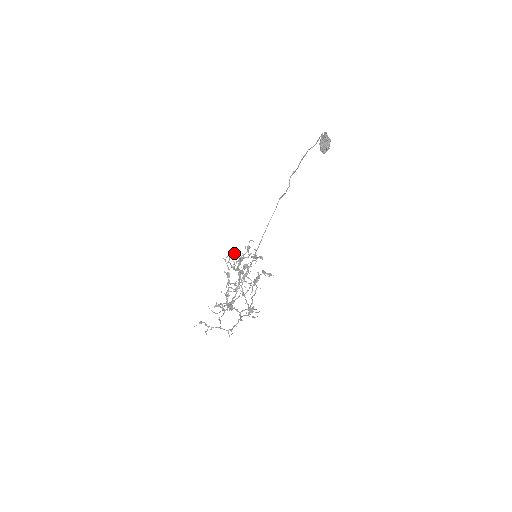
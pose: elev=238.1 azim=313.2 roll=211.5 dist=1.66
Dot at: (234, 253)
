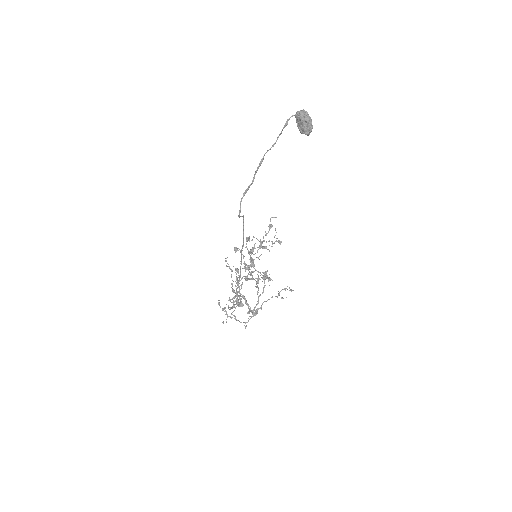
Dot at: occluded
